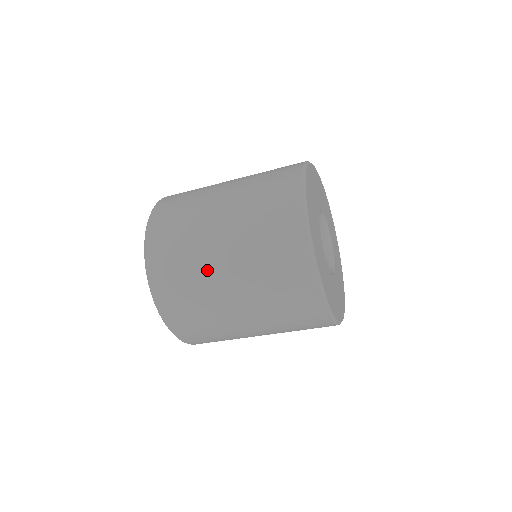
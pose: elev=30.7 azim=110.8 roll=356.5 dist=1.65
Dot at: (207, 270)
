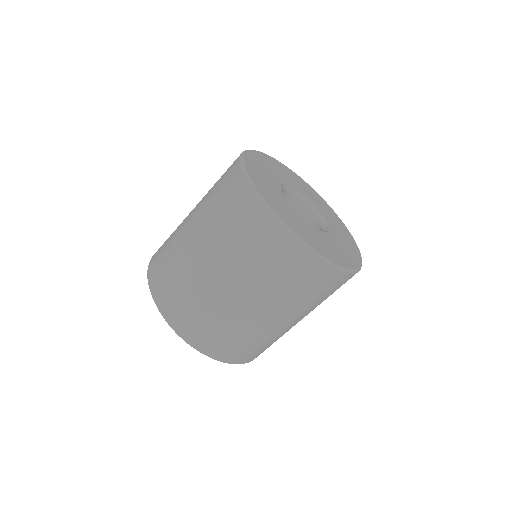
Dot at: (181, 225)
